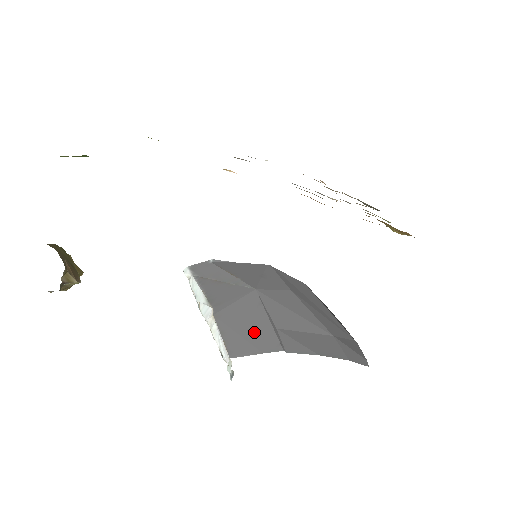
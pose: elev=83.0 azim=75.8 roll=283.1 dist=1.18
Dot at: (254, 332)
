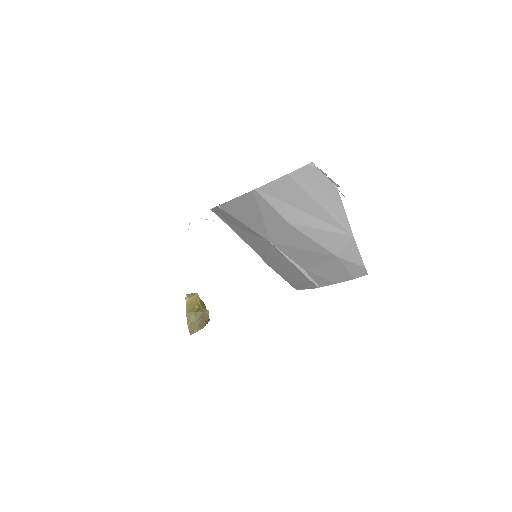
Dot at: (295, 276)
